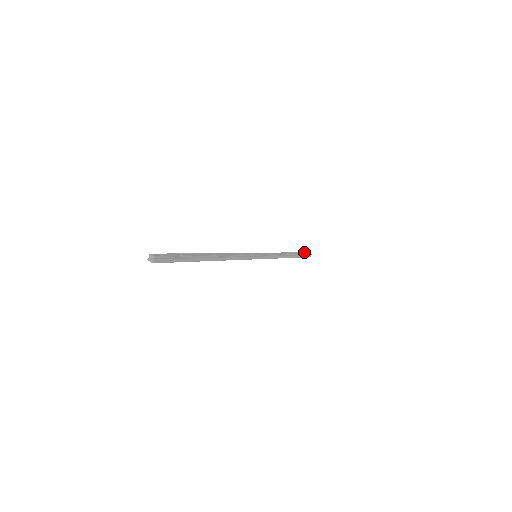
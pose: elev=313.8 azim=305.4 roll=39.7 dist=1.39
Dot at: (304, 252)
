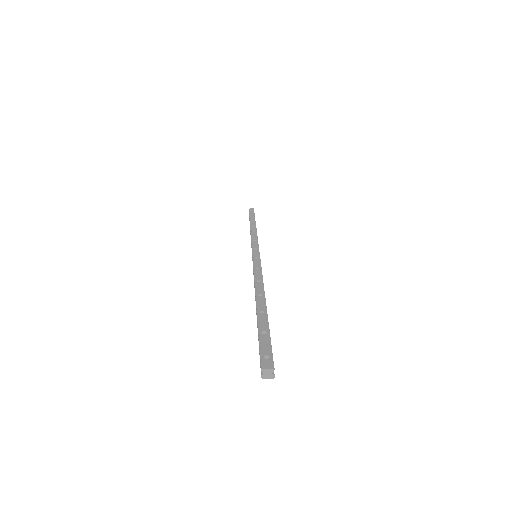
Dot at: (249, 212)
